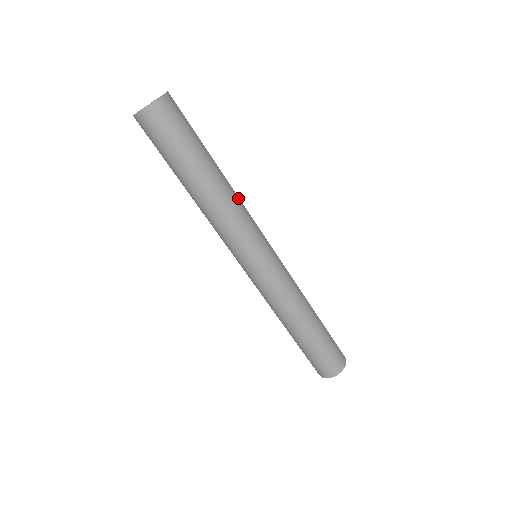
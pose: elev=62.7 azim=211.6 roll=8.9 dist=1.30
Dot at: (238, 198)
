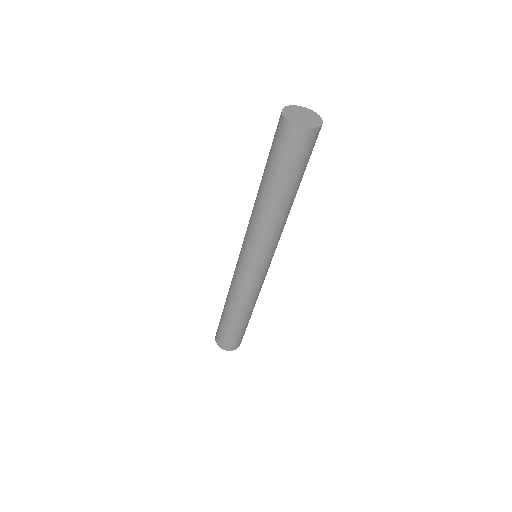
Dot at: occluded
